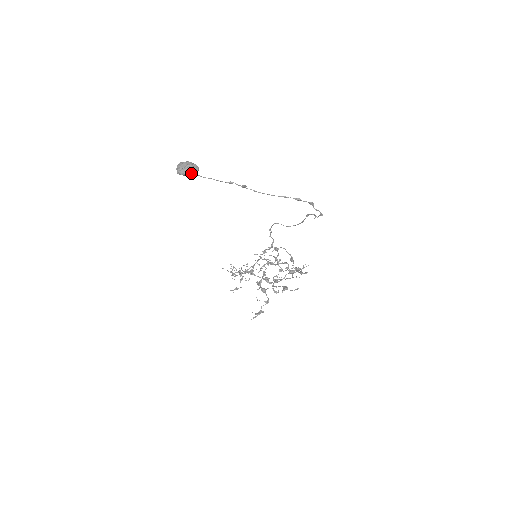
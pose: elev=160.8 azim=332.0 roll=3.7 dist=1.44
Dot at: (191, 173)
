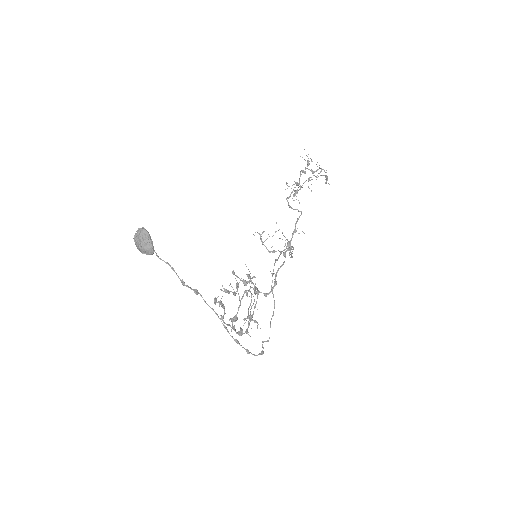
Dot at: (143, 253)
